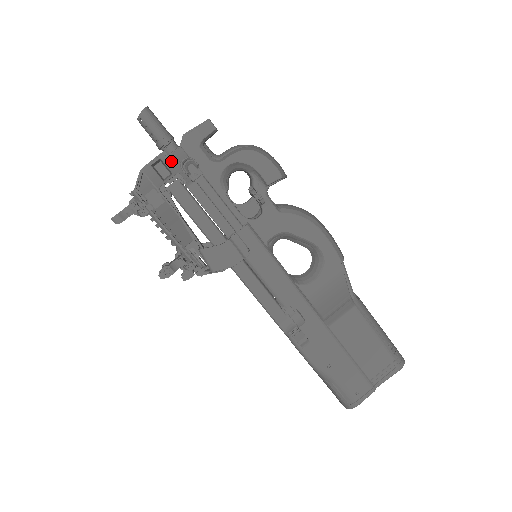
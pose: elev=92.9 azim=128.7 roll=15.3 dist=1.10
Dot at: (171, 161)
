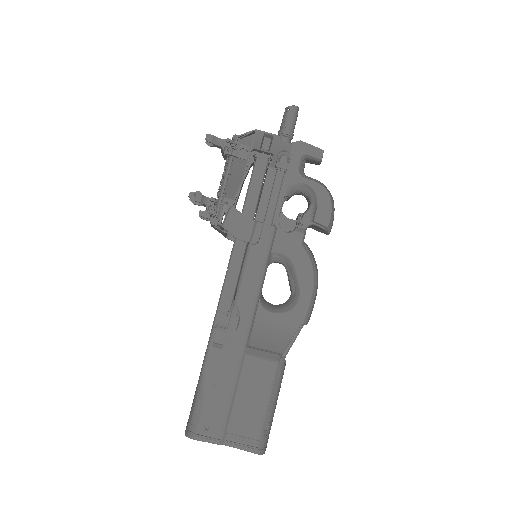
Dot at: (277, 144)
